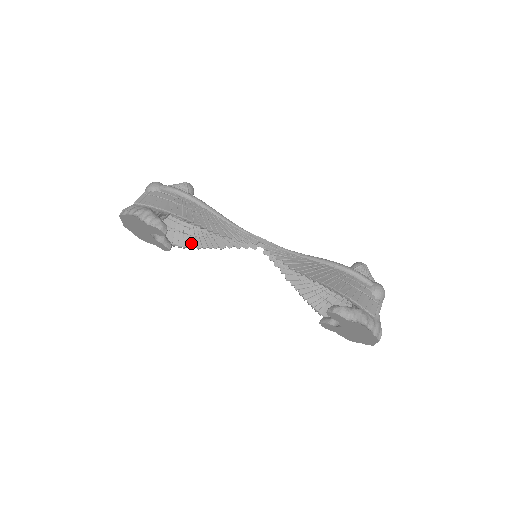
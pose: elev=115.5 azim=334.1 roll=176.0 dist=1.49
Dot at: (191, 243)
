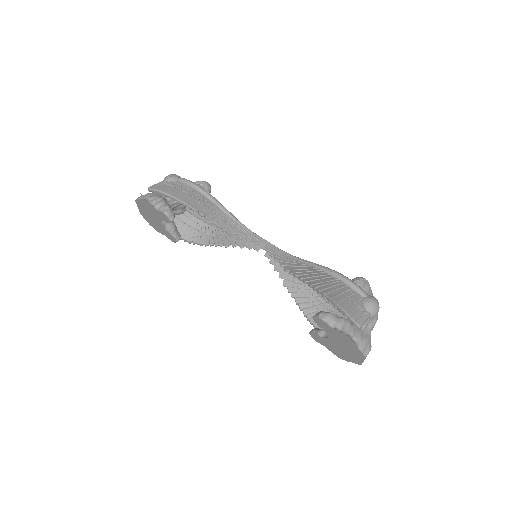
Dot at: (200, 239)
